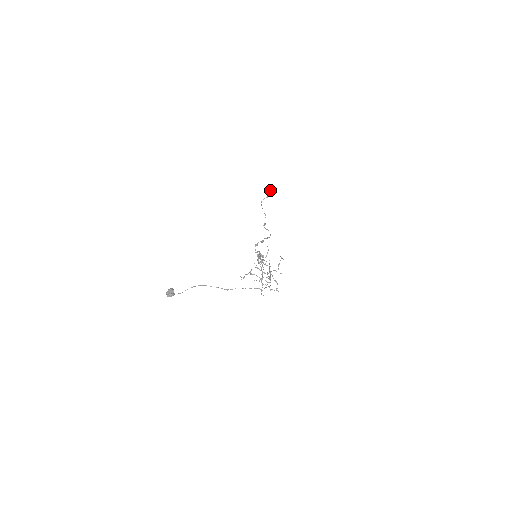
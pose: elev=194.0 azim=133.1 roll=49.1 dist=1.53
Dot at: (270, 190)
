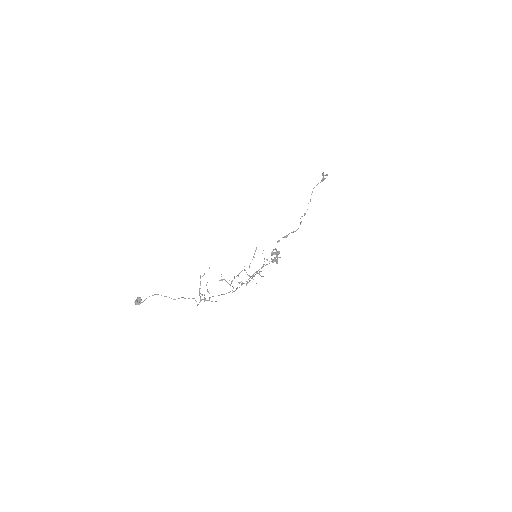
Dot at: (323, 173)
